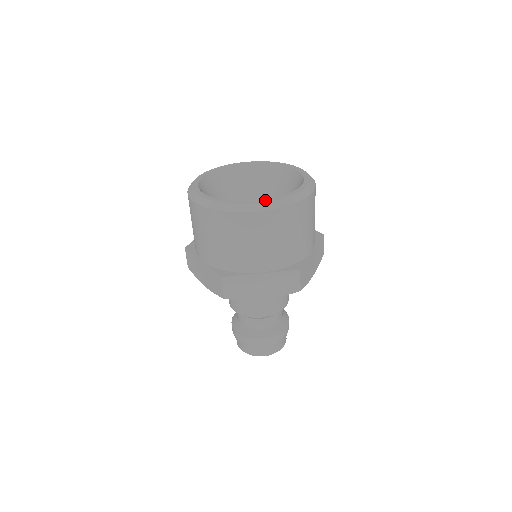
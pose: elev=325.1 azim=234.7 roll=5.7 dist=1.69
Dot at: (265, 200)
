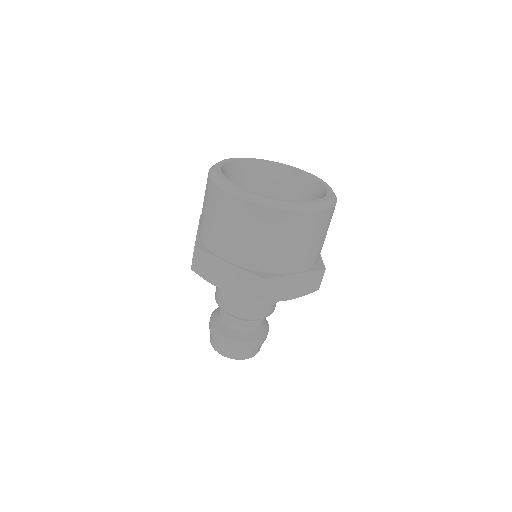
Dot at: (315, 201)
